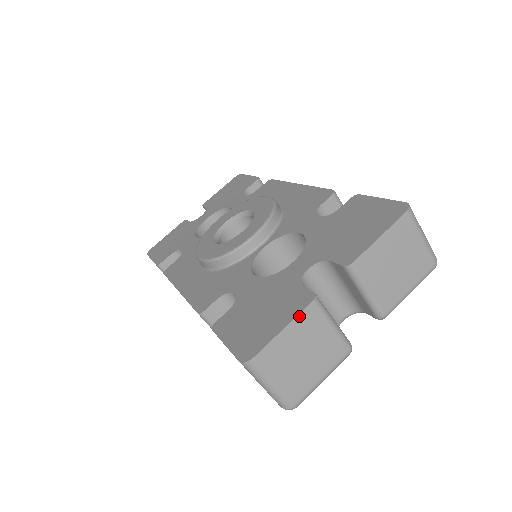
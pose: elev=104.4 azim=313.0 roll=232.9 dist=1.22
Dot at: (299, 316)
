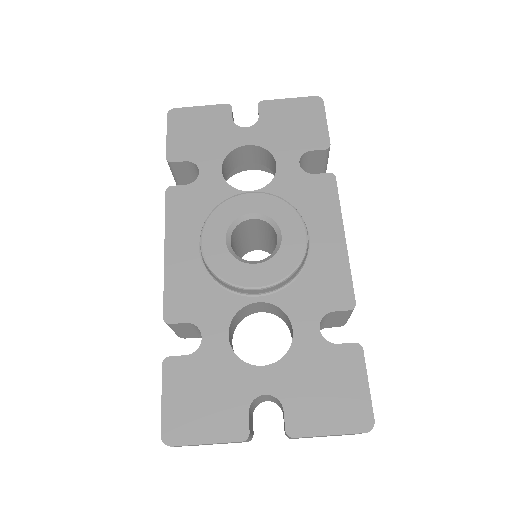
Dot at: occluded
